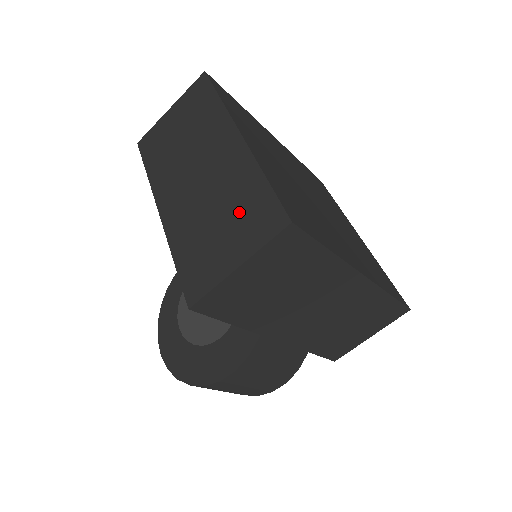
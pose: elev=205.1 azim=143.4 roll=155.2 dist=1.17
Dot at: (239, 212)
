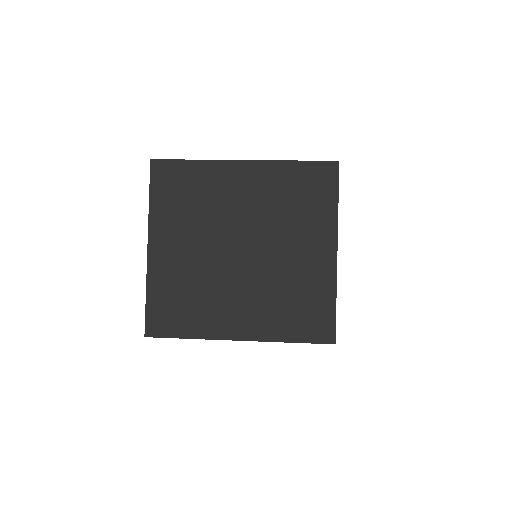
Dot at: occluded
